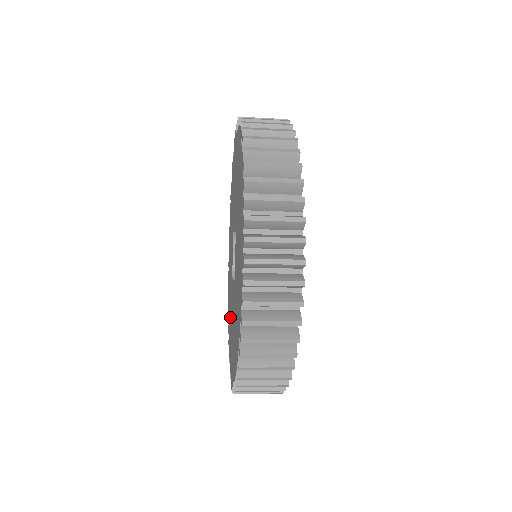
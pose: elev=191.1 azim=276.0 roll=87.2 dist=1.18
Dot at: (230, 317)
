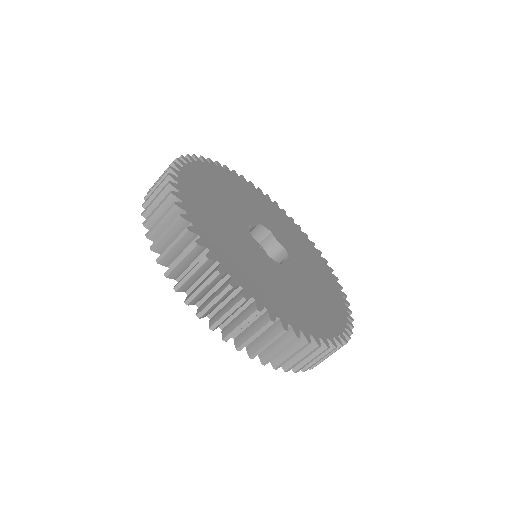
Dot at: occluded
